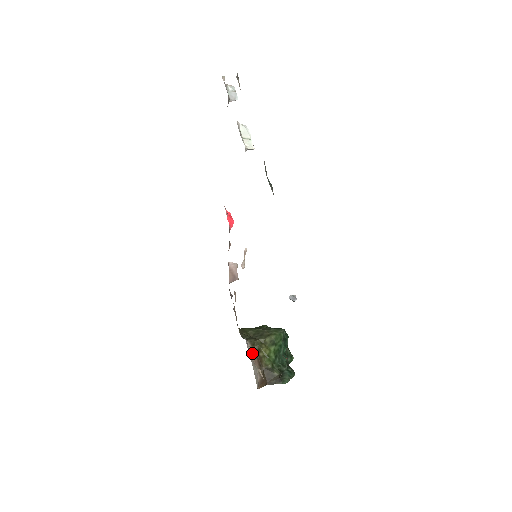
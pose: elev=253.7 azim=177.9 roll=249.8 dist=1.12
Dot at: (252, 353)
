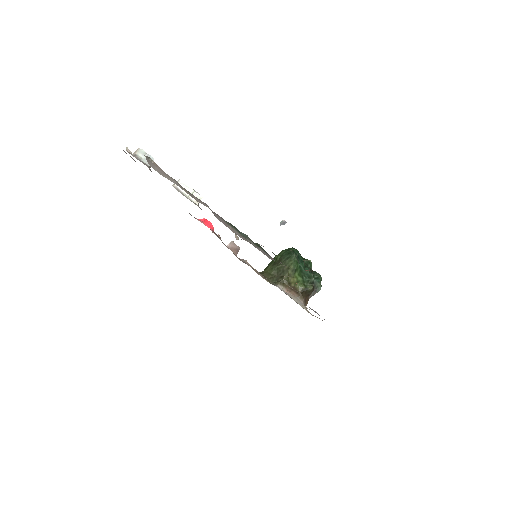
Dot at: (287, 290)
